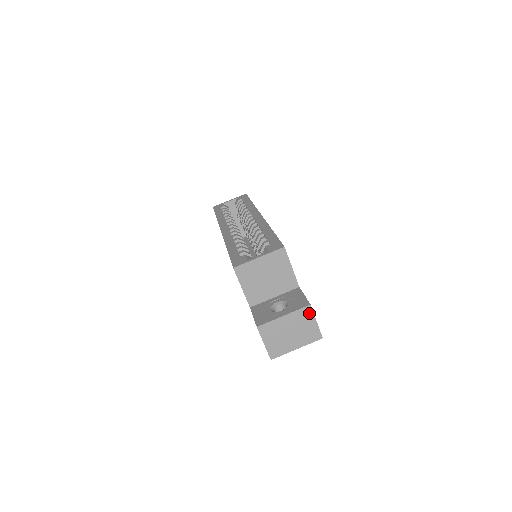
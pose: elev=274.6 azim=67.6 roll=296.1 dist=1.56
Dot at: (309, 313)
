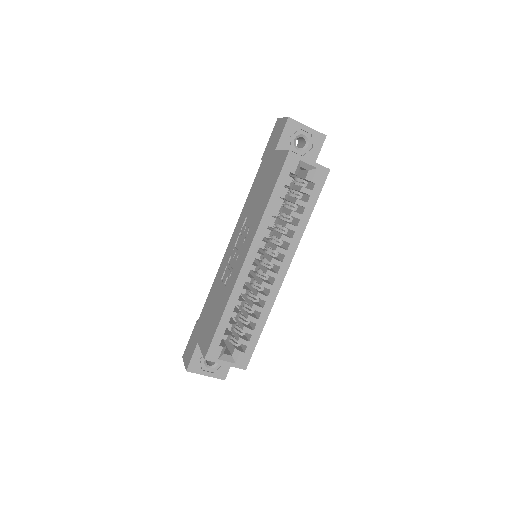
Dot at: occluded
